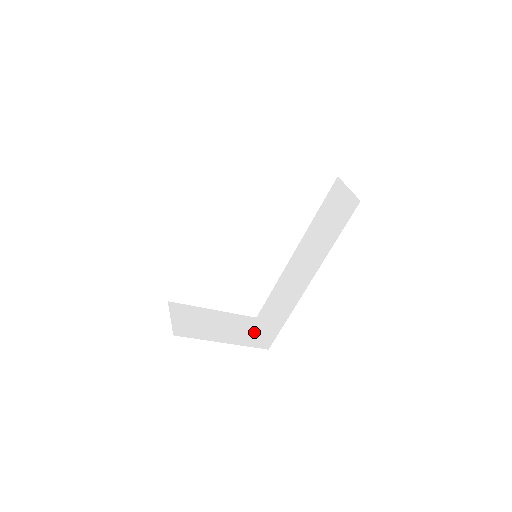
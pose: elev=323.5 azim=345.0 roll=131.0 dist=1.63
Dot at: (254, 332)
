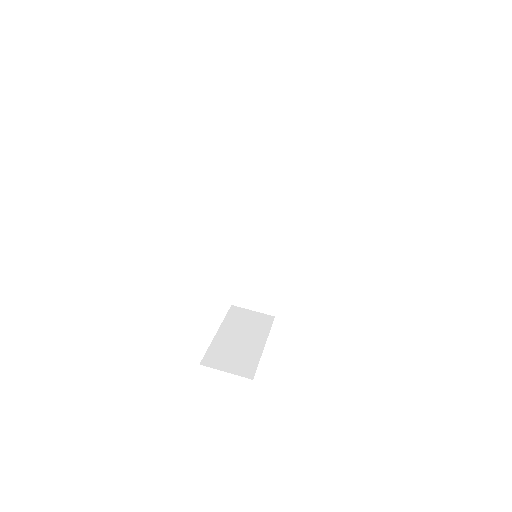
Dot at: (252, 316)
